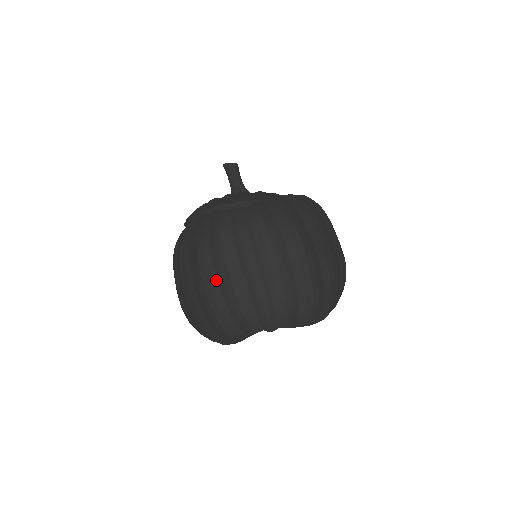
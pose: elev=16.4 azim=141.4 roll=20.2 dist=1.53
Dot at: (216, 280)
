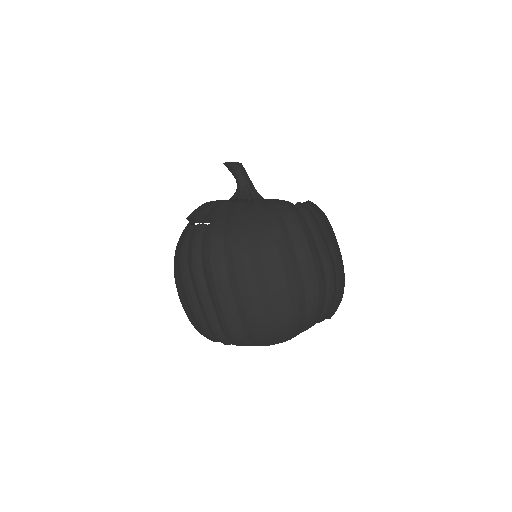
Dot at: (182, 291)
